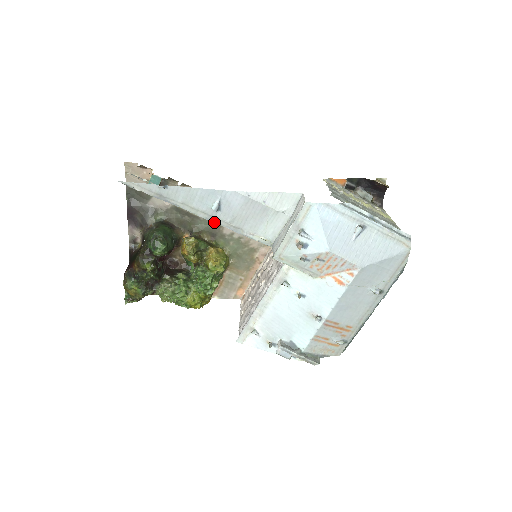
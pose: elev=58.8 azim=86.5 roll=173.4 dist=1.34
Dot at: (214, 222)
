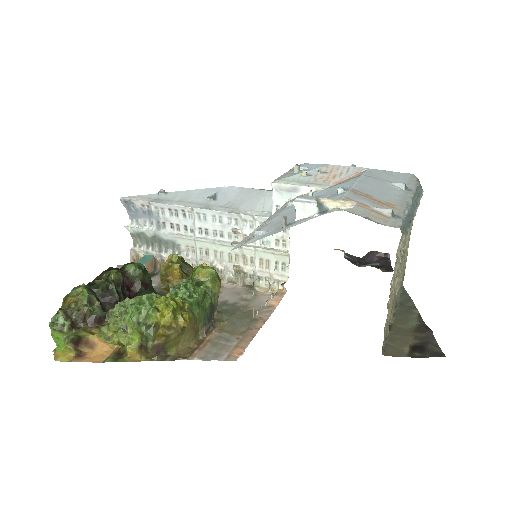
Dot at: (208, 209)
